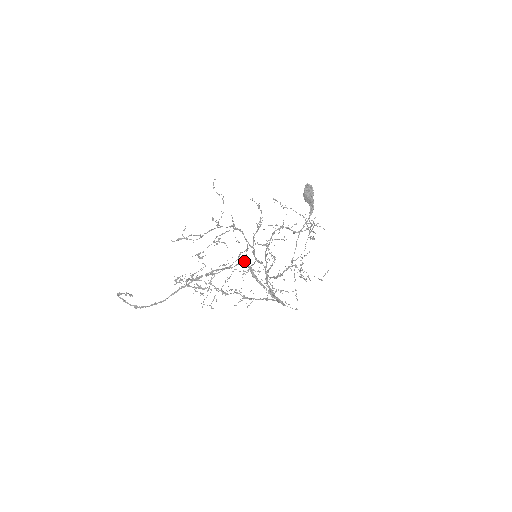
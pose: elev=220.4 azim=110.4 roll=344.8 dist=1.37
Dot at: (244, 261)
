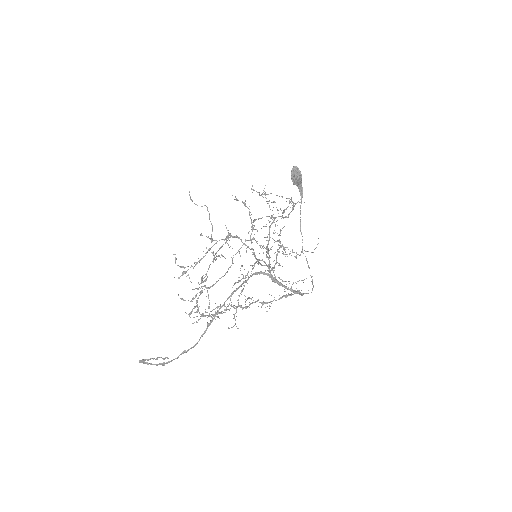
Dot at: occluded
